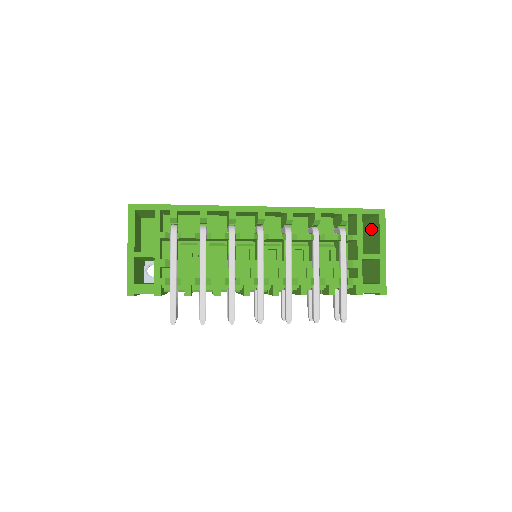
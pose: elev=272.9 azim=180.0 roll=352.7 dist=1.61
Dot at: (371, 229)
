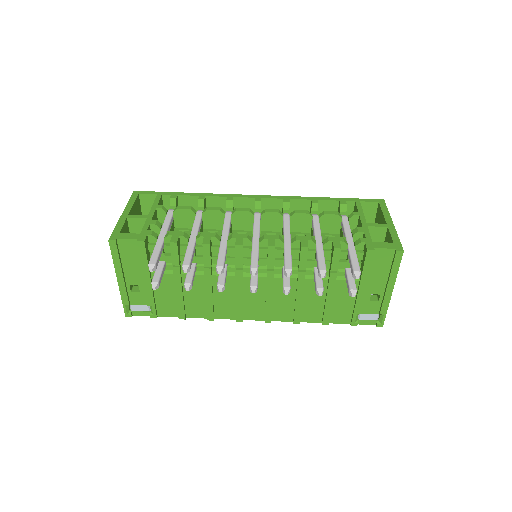
Dot at: occluded
